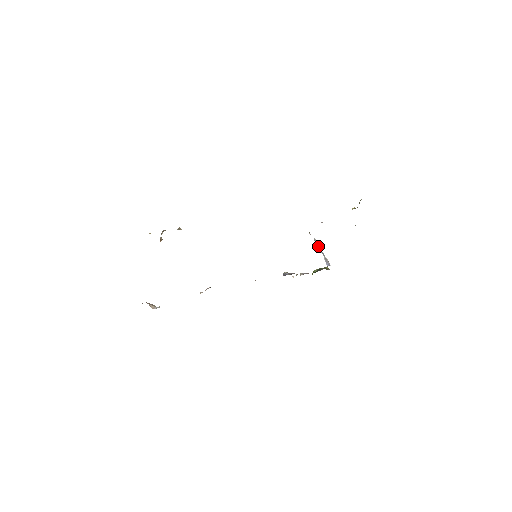
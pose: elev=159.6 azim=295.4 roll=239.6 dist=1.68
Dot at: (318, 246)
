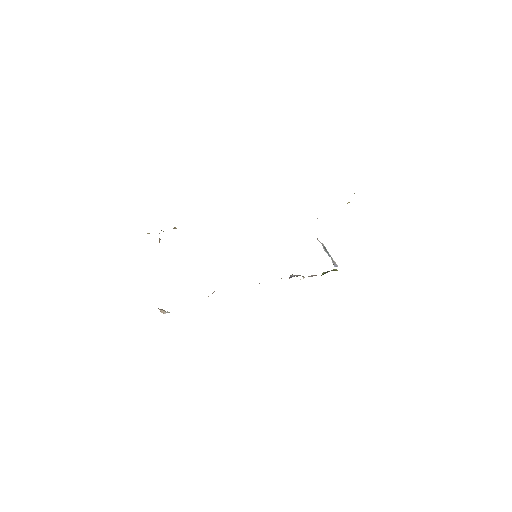
Dot at: (326, 250)
